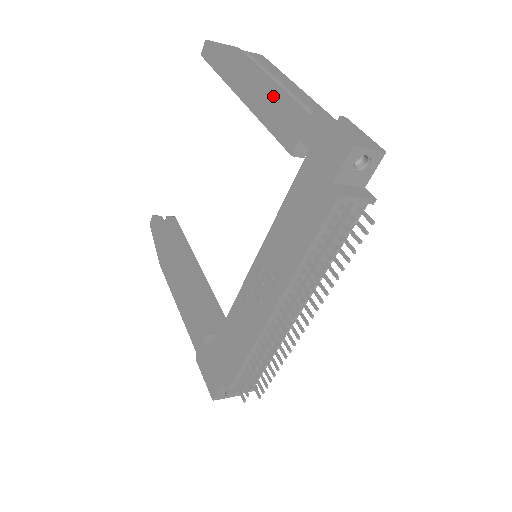
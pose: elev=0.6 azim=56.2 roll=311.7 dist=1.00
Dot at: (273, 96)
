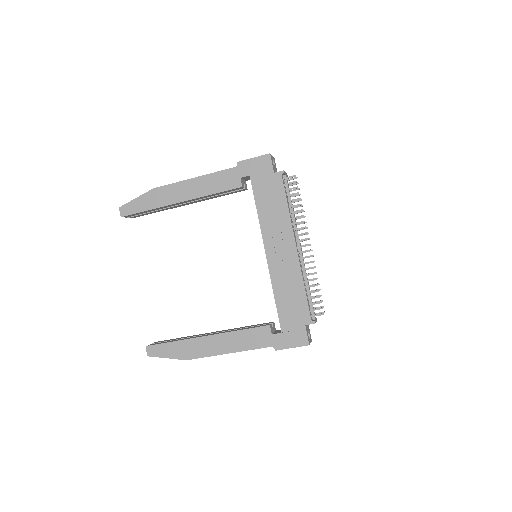
Dot at: (206, 180)
